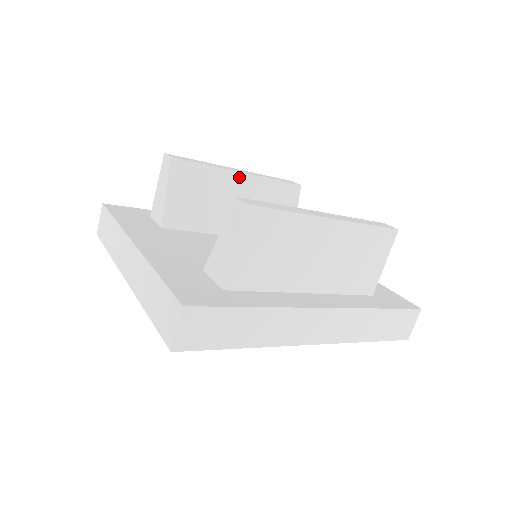
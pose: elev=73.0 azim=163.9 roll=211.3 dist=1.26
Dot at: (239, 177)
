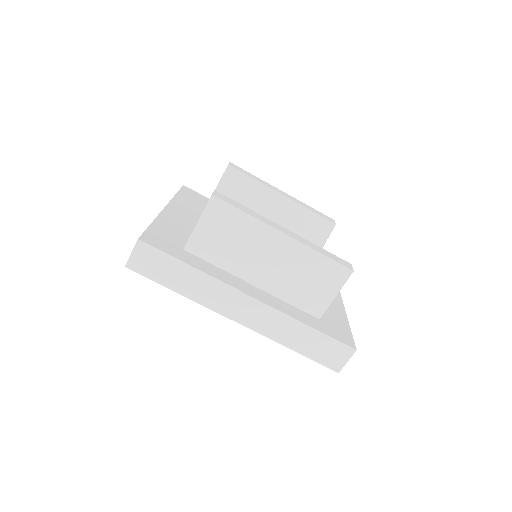
Dot at: (279, 197)
